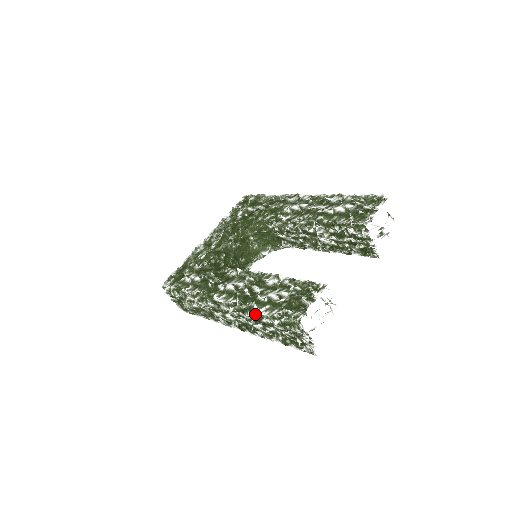
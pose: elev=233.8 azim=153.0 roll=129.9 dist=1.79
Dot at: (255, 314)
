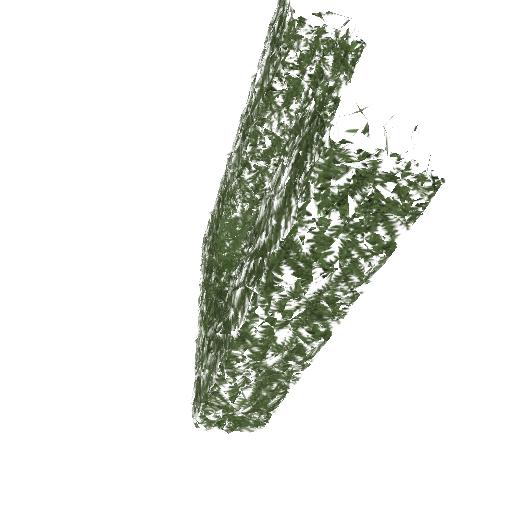
Dot at: (282, 258)
